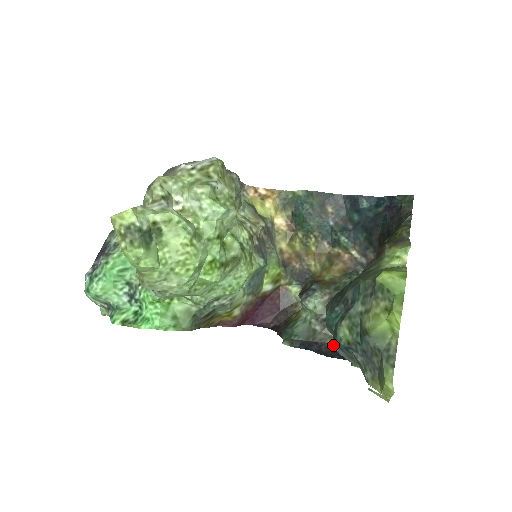
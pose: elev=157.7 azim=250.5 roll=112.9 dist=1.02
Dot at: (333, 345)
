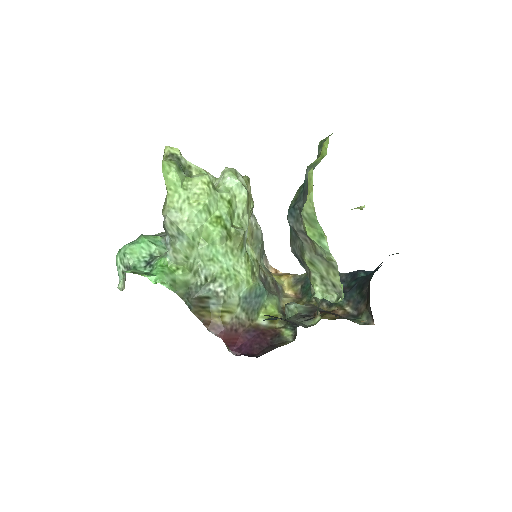
Dot at: (303, 326)
